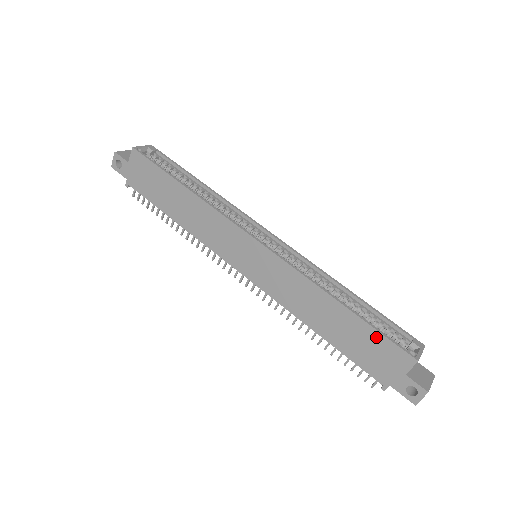
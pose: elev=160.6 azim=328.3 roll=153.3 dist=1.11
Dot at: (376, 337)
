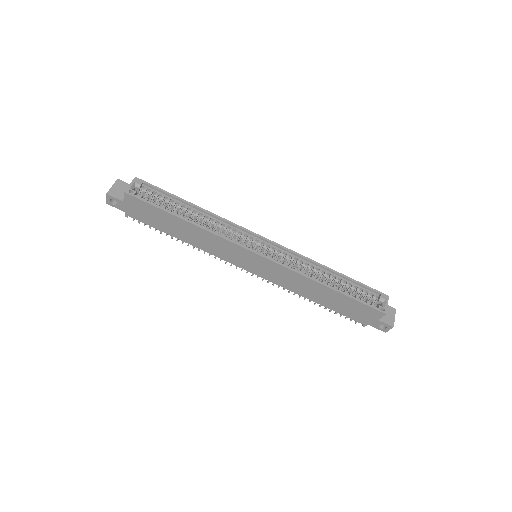
Dot at: (357, 304)
